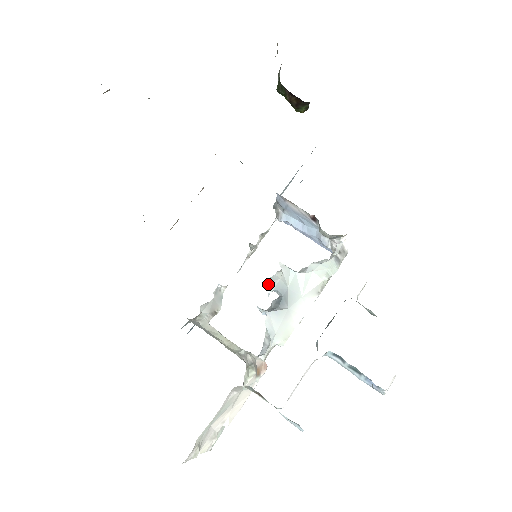
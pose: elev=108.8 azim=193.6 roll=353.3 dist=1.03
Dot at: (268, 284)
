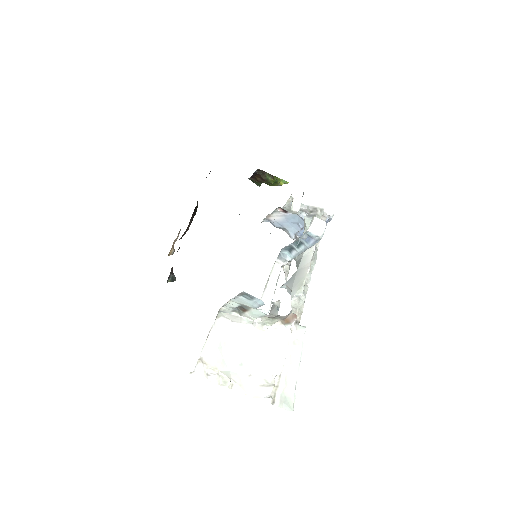
Dot at: occluded
